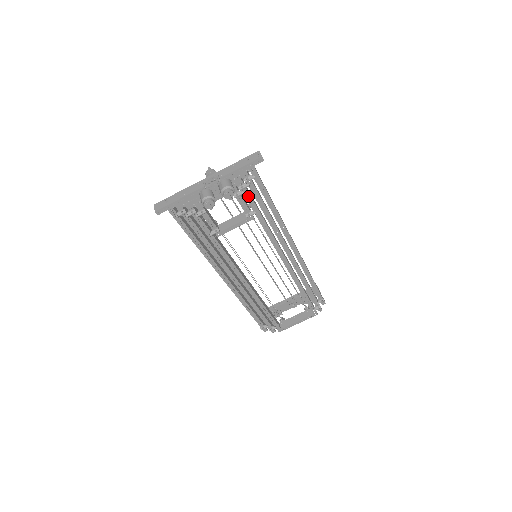
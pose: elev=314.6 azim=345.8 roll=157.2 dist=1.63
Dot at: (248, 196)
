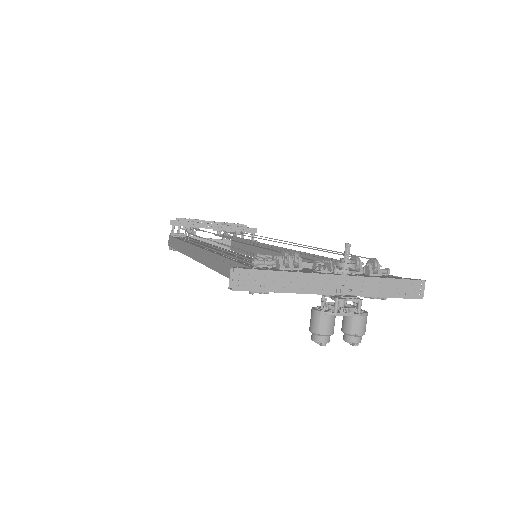
Dot at: occluded
